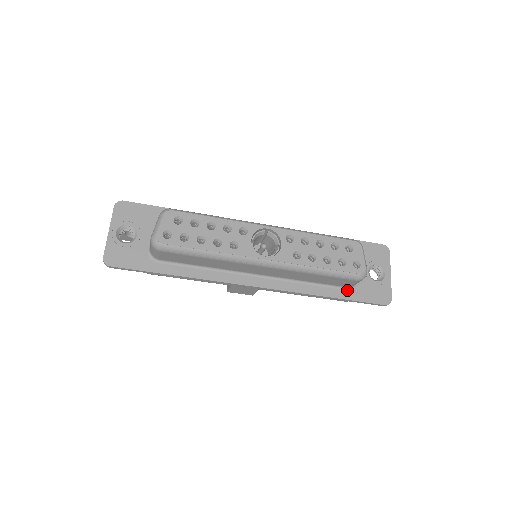
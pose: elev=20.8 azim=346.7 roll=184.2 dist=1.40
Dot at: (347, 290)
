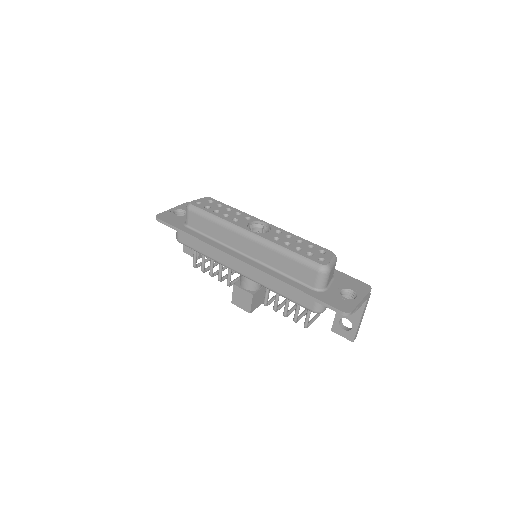
Dot at: (312, 290)
